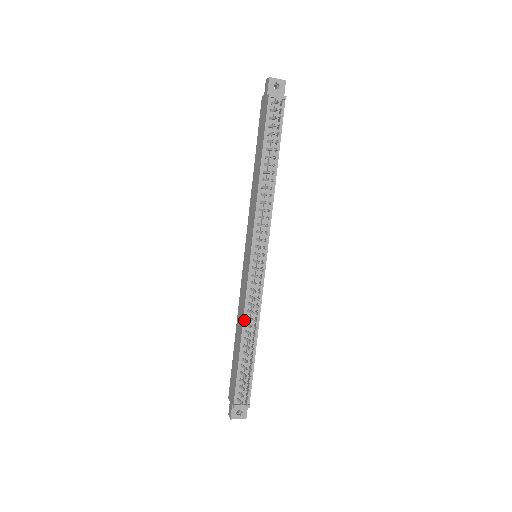
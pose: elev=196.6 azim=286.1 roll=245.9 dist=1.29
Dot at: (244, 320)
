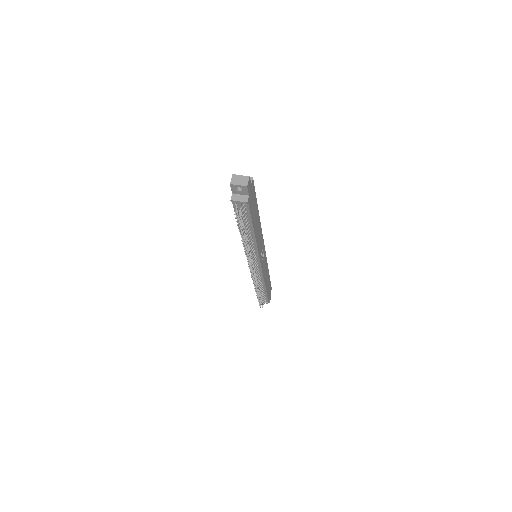
Dot at: occluded
